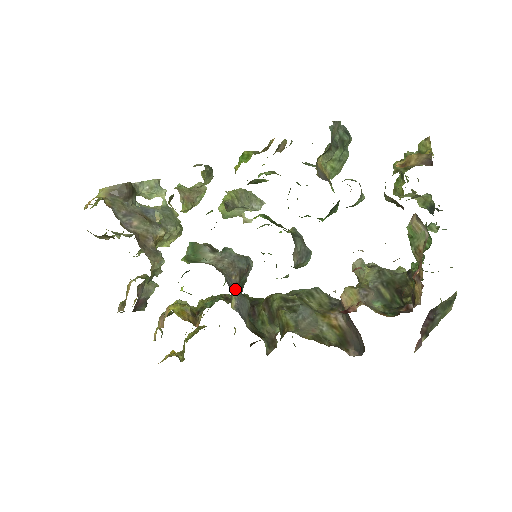
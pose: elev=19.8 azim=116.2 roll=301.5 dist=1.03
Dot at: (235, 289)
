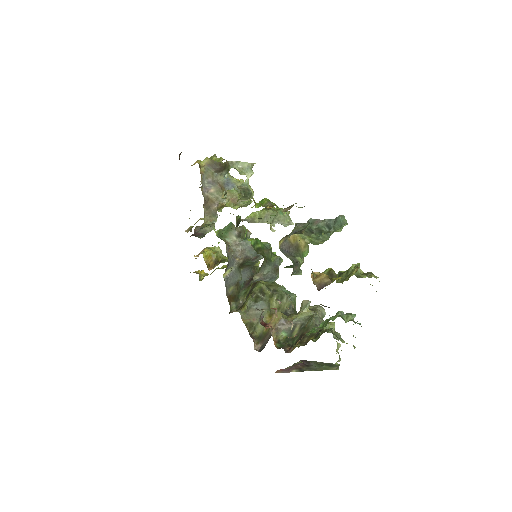
Dot at: (235, 266)
